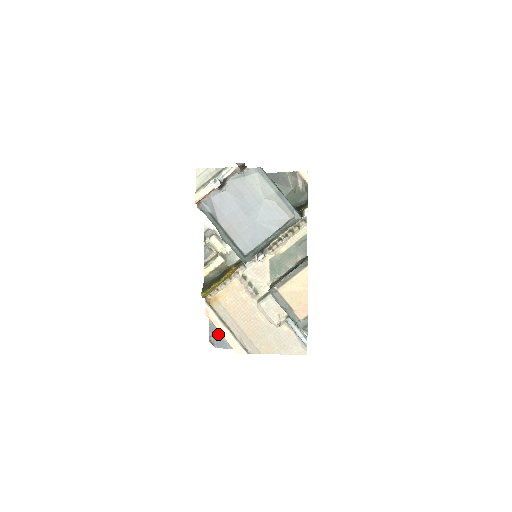
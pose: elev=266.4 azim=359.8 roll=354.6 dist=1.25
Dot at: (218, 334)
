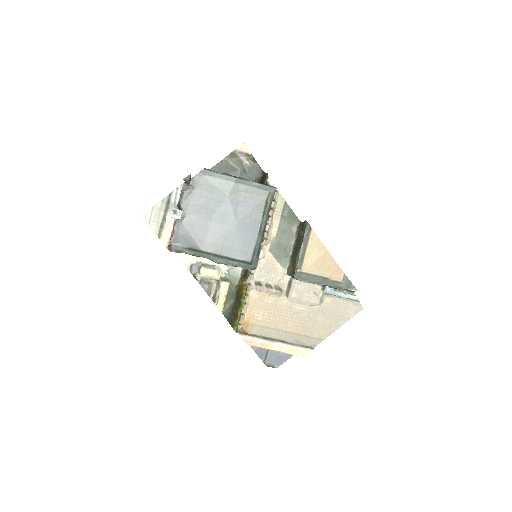
Dot at: (270, 354)
